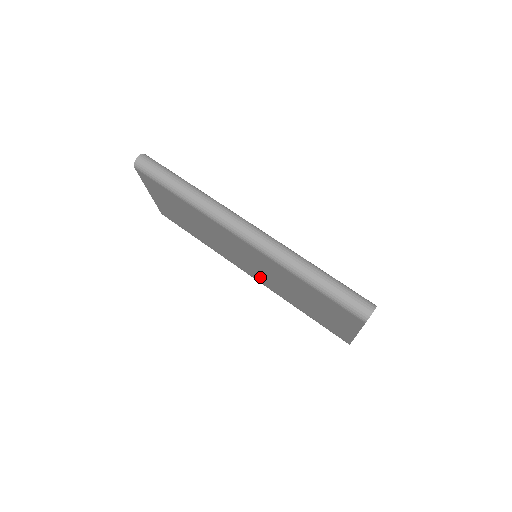
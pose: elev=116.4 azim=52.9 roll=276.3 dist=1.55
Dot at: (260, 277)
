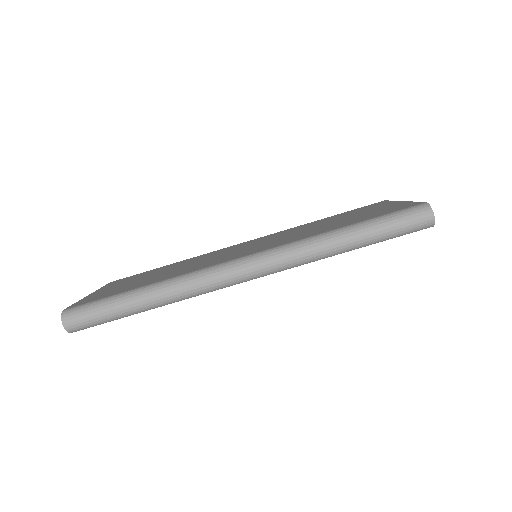
Dot at: occluded
